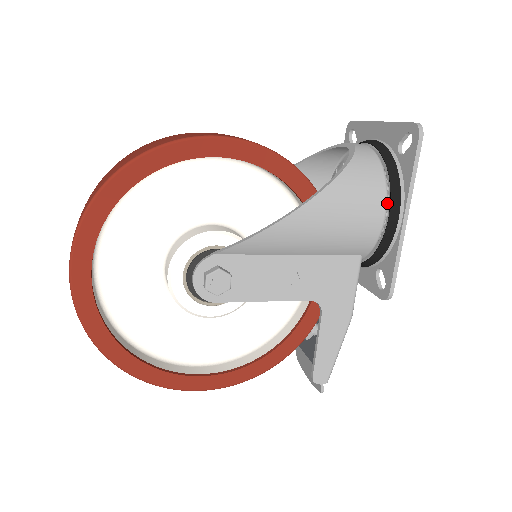
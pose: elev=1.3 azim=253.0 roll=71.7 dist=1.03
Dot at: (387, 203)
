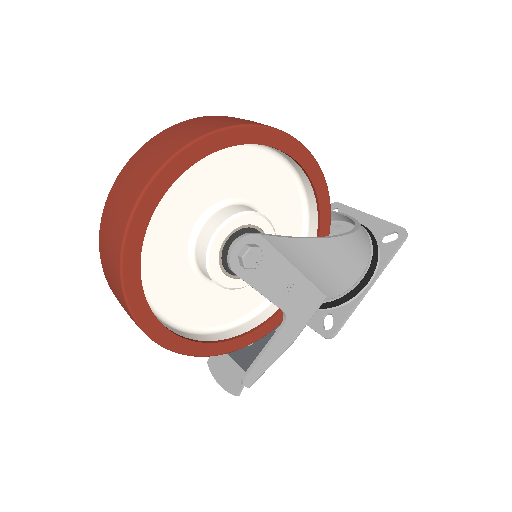
Dot at: occluded
